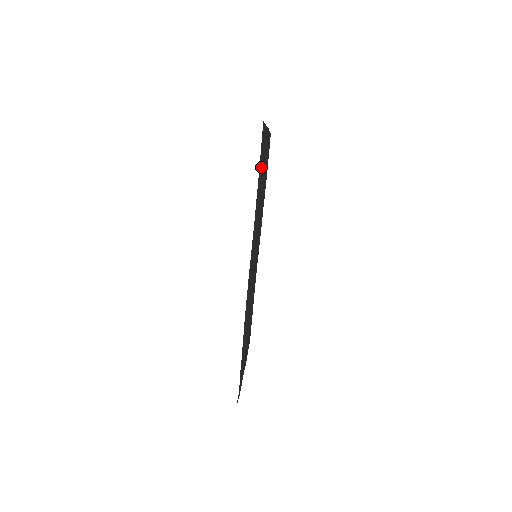
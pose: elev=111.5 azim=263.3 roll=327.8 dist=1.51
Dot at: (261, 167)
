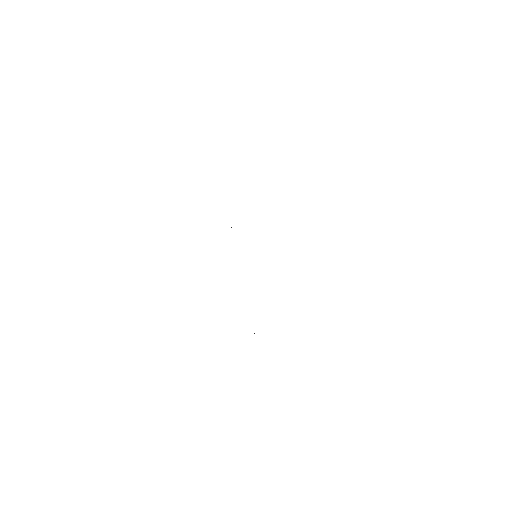
Dot at: occluded
